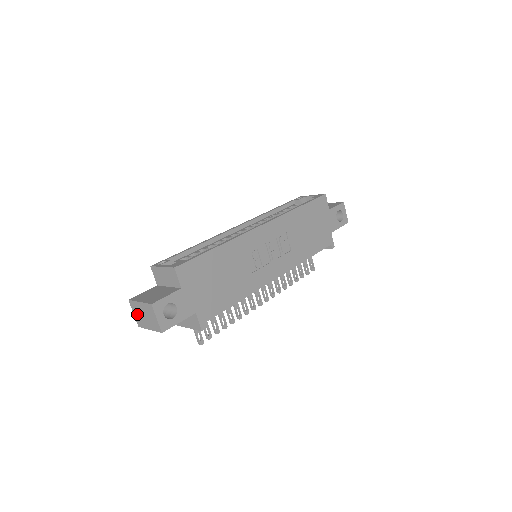
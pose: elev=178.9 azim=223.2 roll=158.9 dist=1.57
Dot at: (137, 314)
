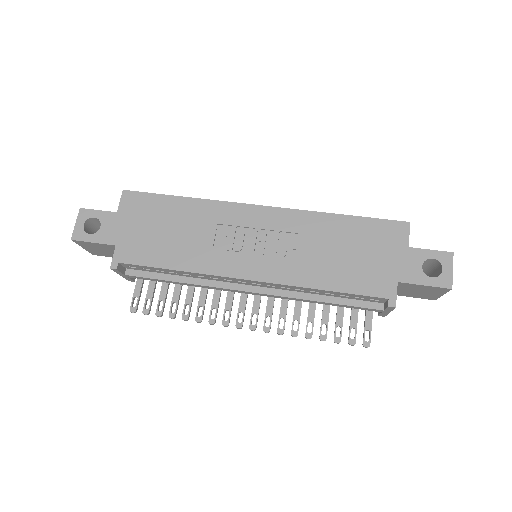
Dot at: occluded
